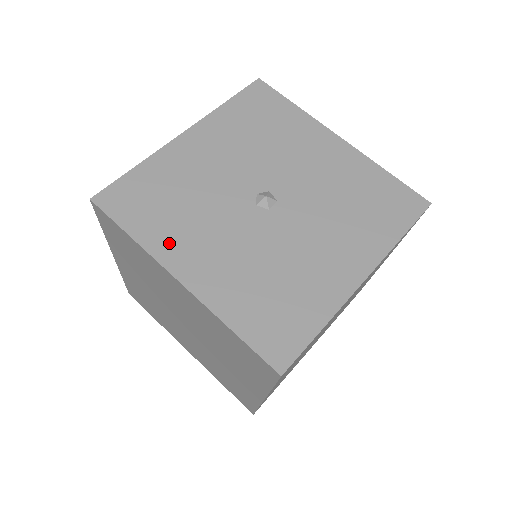
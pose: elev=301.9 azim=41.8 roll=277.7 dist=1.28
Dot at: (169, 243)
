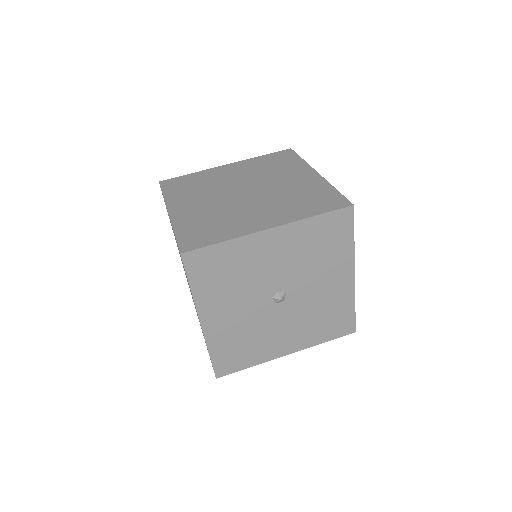
Dot at: (209, 301)
